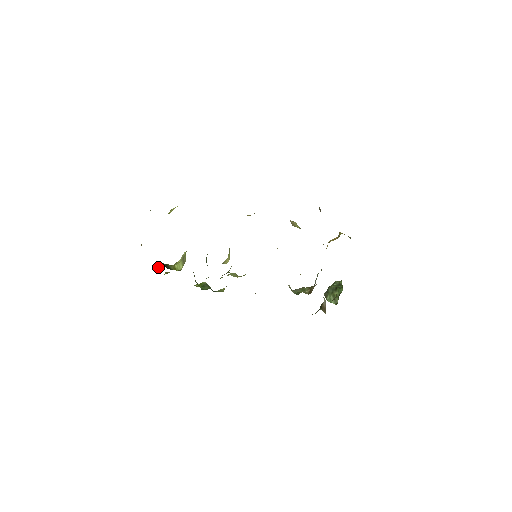
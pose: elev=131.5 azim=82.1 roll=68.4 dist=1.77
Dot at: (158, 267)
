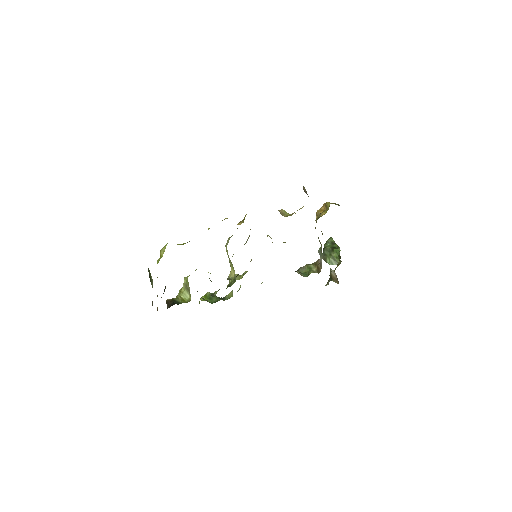
Dot at: occluded
